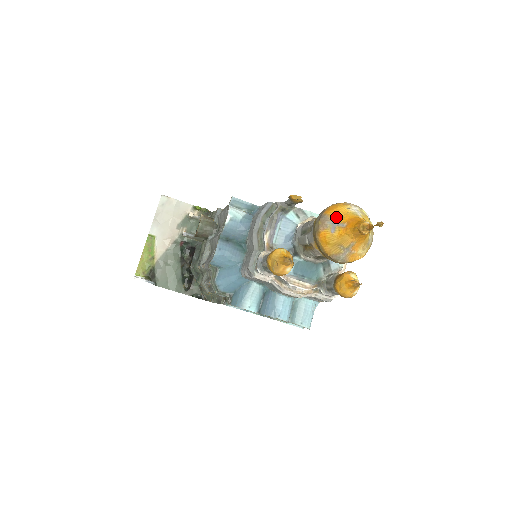
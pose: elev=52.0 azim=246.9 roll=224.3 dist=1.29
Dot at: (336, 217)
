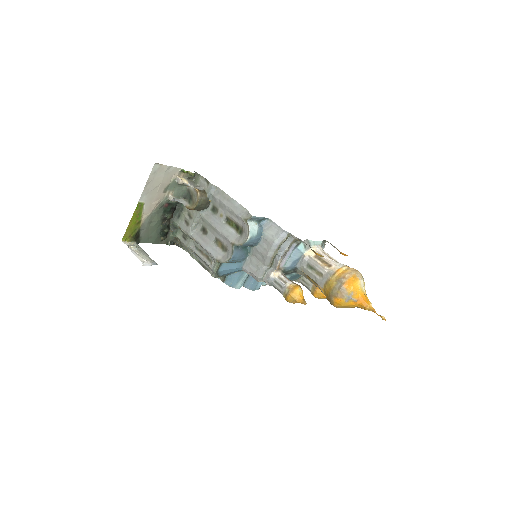
Dot at: (352, 293)
